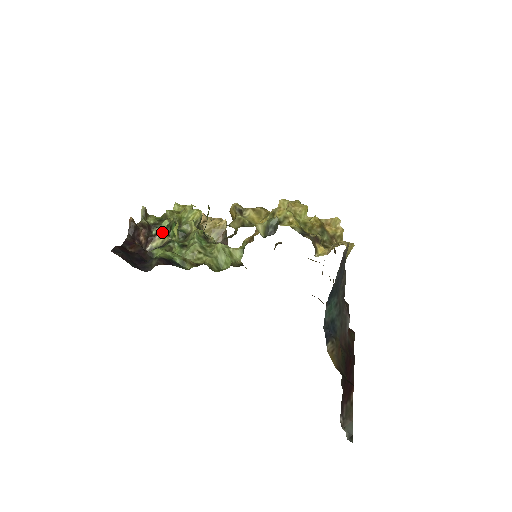
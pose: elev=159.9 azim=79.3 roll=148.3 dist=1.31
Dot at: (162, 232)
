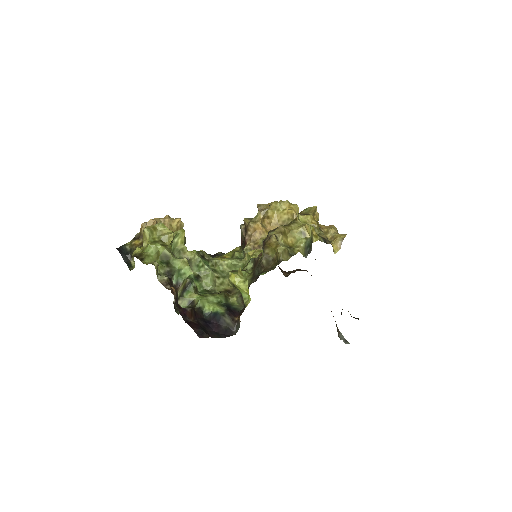
Dot at: (185, 279)
